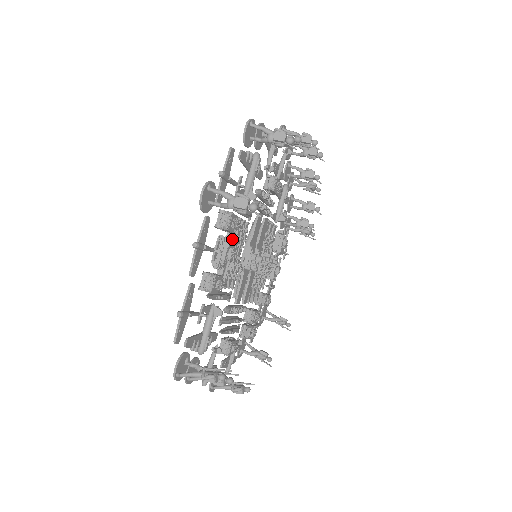
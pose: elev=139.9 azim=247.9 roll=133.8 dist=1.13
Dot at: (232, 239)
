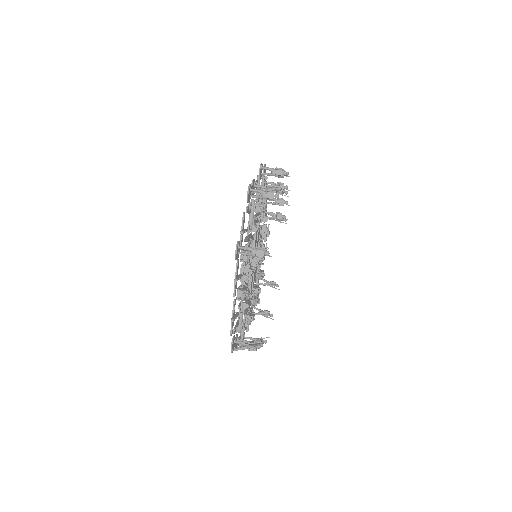
Dot at: (250, 264)
